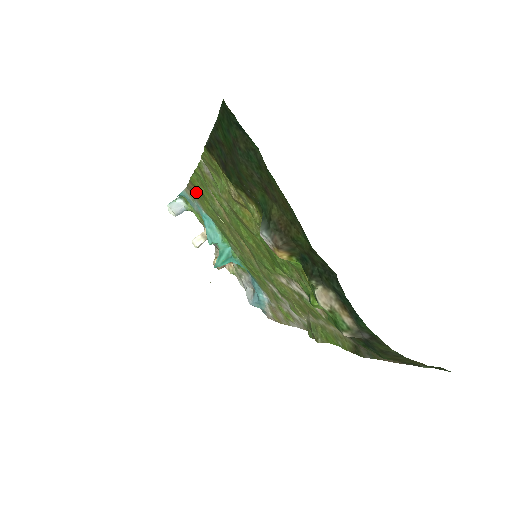
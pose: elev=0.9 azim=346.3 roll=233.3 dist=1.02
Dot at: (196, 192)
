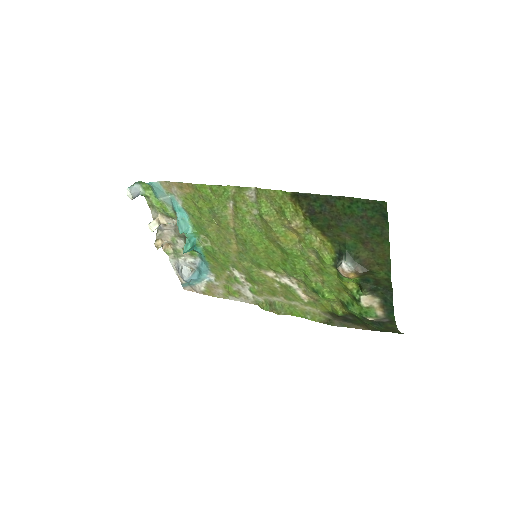
Dot at: (189, 192)
